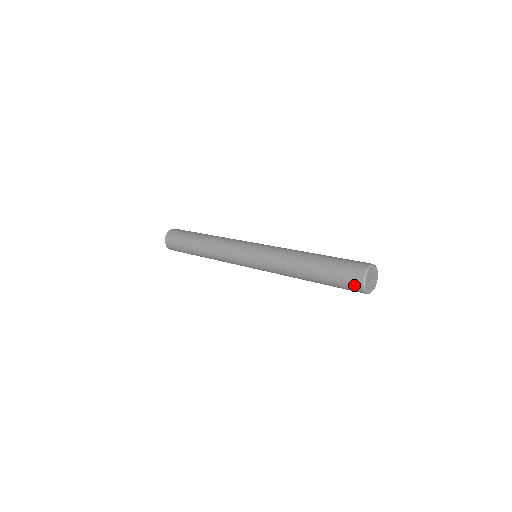
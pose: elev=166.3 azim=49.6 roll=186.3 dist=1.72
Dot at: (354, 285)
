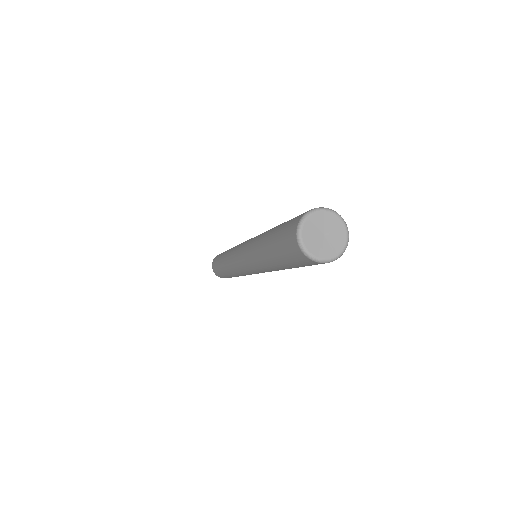
Dot at: (298, 256)
